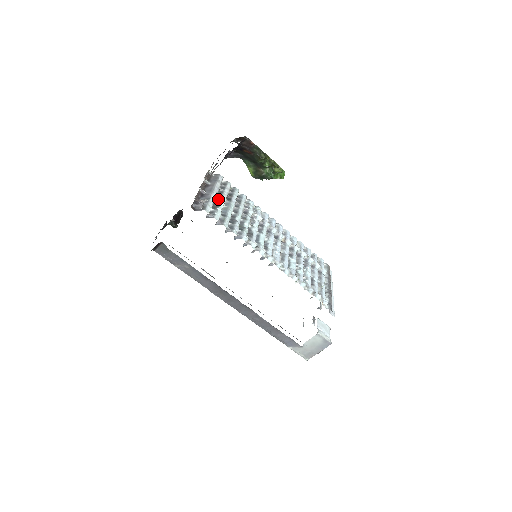
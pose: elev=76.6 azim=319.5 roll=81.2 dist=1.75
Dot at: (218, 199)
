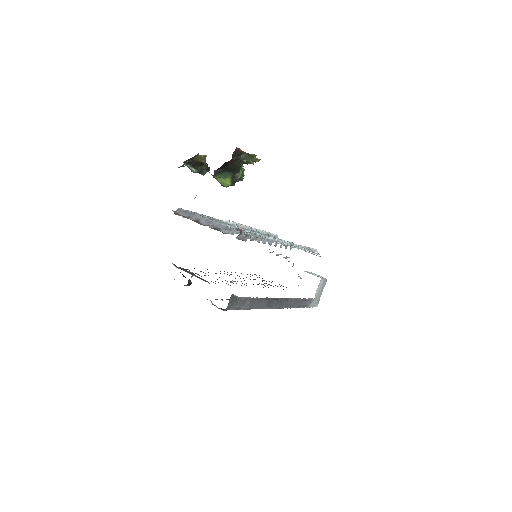
Dot at: occluded
